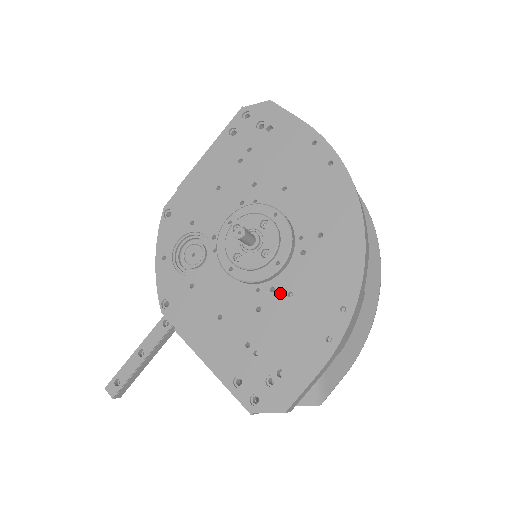
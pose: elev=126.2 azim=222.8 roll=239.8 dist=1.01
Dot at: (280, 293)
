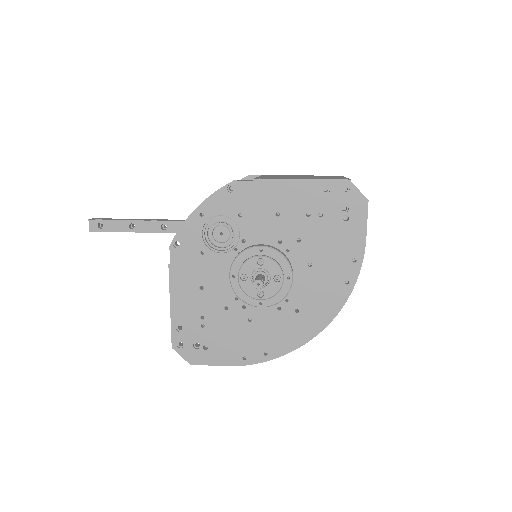
Dot at: (246, 314)
